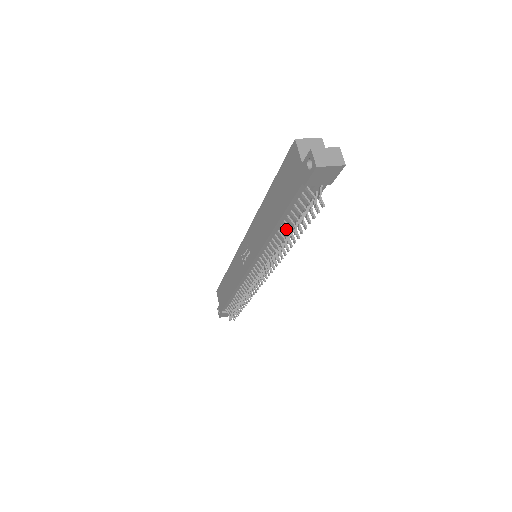
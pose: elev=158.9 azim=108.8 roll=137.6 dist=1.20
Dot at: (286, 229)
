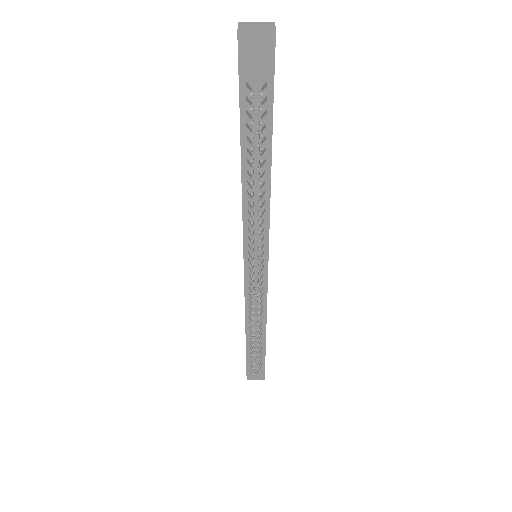
Dot at: (255, 175)
